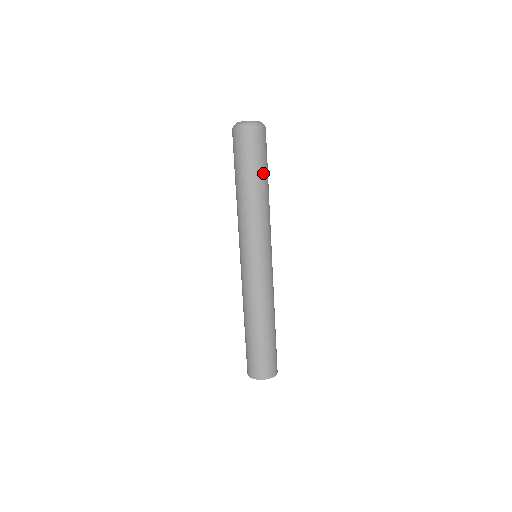
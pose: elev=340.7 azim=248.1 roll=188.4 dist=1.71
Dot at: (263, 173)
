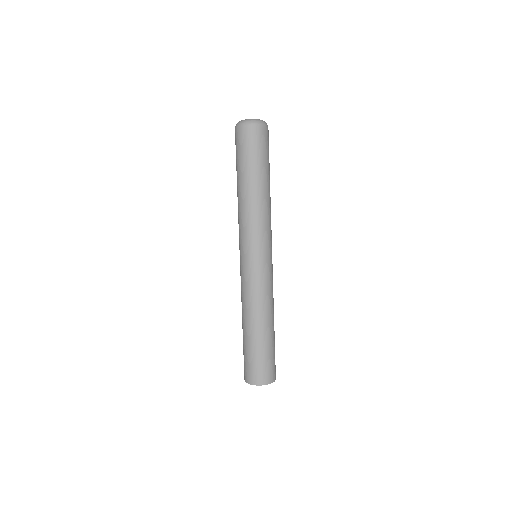
Dot at: (265, 171)
